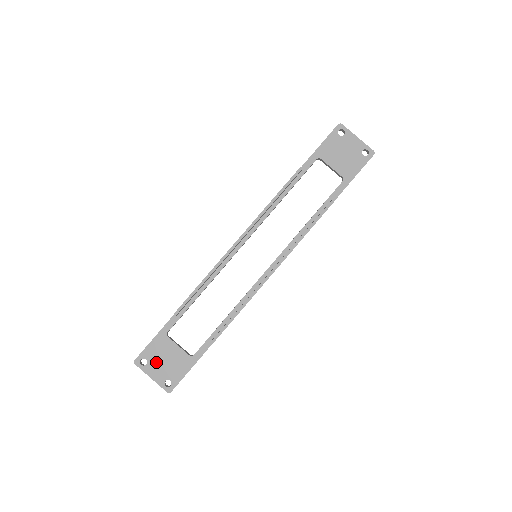
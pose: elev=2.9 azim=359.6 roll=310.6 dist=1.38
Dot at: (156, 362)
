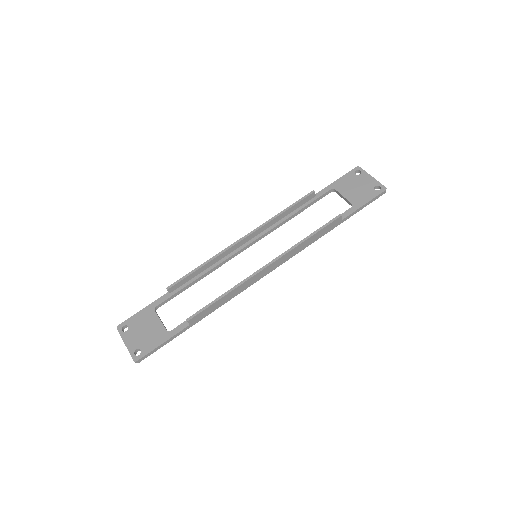
Dot at: (135, 330)
